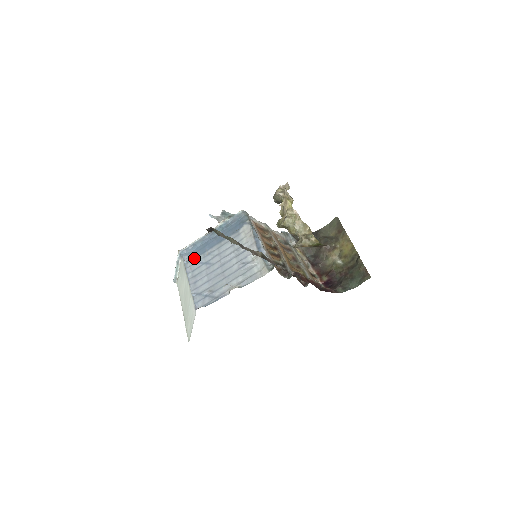
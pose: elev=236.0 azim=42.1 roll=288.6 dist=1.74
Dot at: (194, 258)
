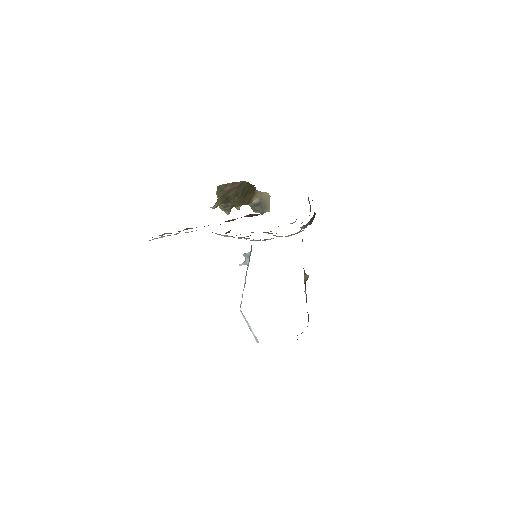
Dot at: occluded
